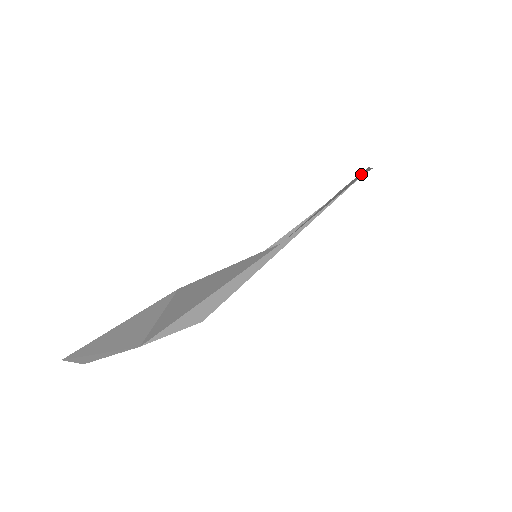
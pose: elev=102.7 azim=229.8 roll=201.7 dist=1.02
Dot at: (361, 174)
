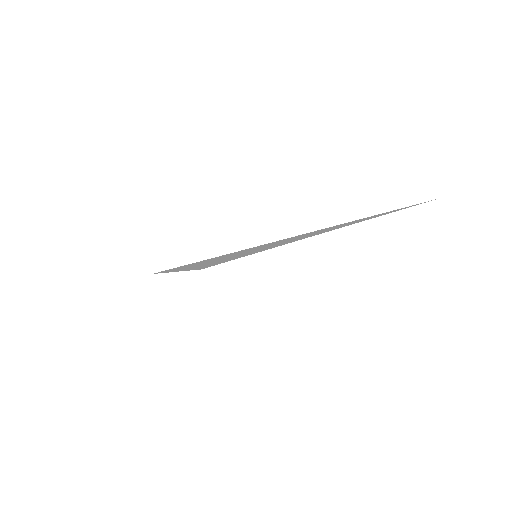
Dot at: occluded
